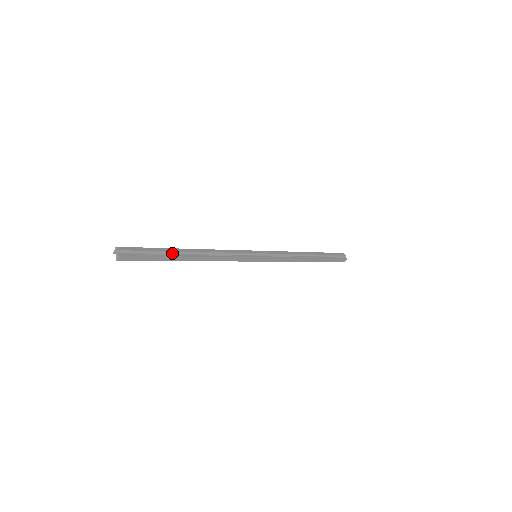
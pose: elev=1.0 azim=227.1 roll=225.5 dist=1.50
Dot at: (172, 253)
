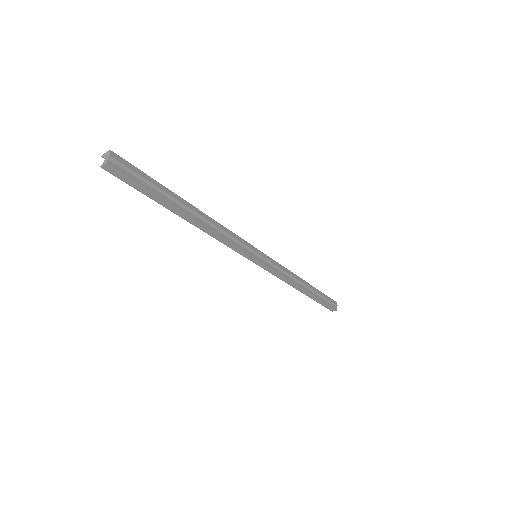
Dot at: (171, 198)
